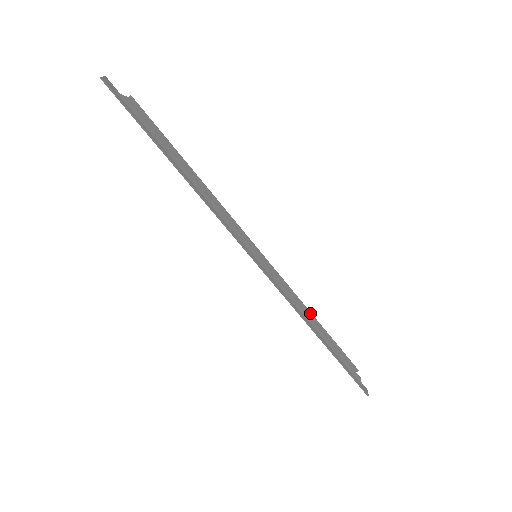
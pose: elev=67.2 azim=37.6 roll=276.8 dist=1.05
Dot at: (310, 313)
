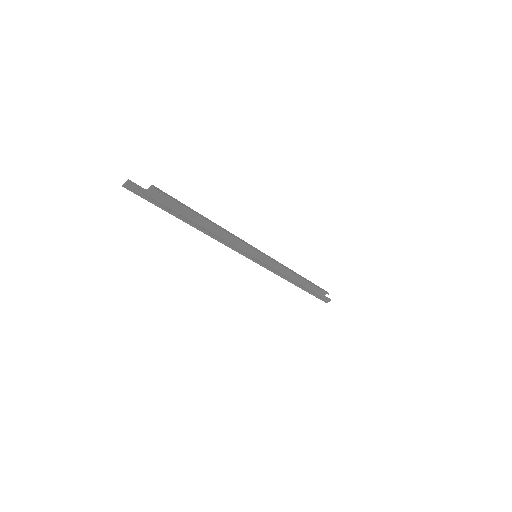
Dot at: (297, 275)
